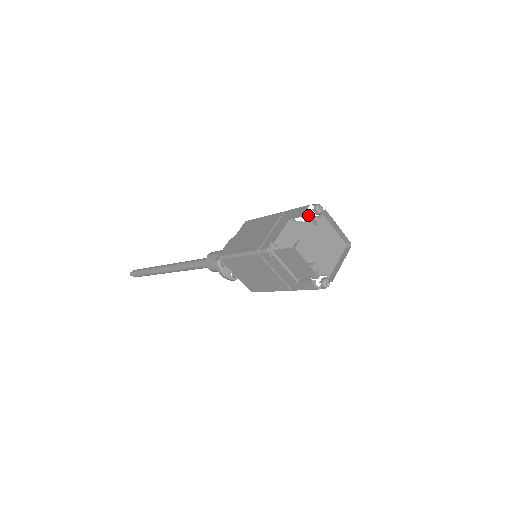
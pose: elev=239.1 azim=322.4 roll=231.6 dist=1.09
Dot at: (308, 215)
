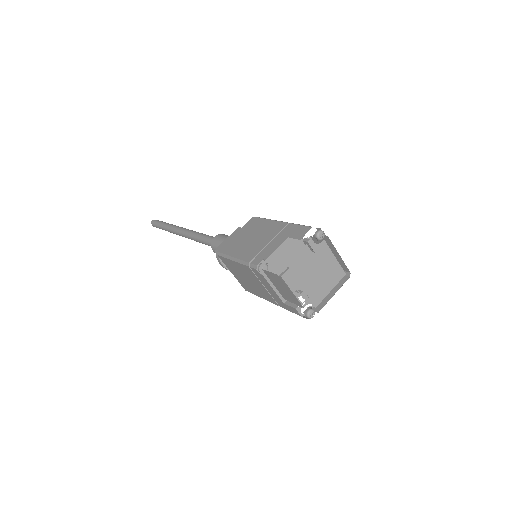
Dot at: (305, 241)
